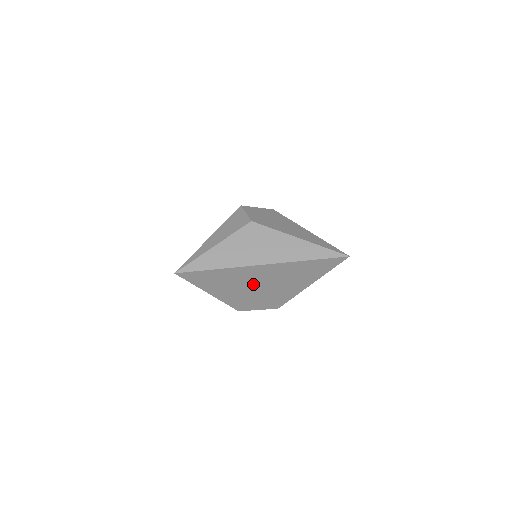
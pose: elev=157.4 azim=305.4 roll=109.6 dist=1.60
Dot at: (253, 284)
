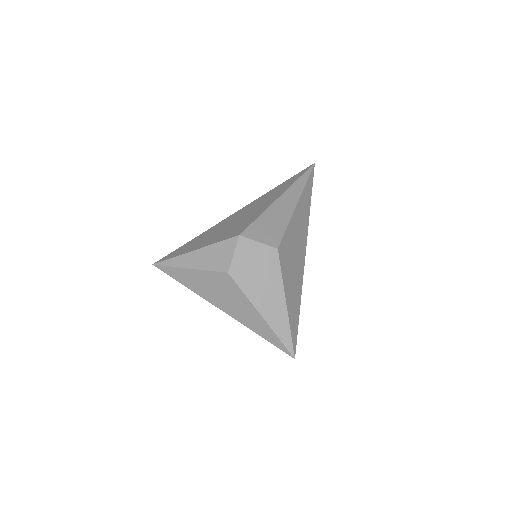
Dot at: occluded
